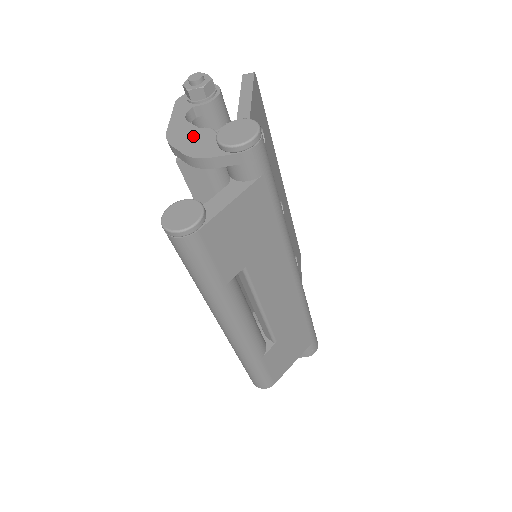
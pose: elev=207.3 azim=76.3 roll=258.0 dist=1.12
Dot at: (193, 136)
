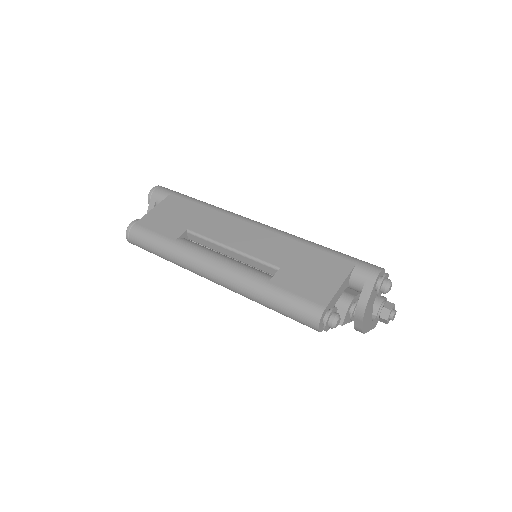
Dot at: occluded
